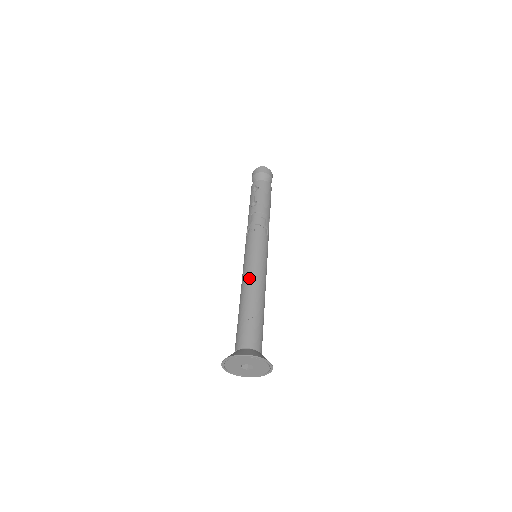
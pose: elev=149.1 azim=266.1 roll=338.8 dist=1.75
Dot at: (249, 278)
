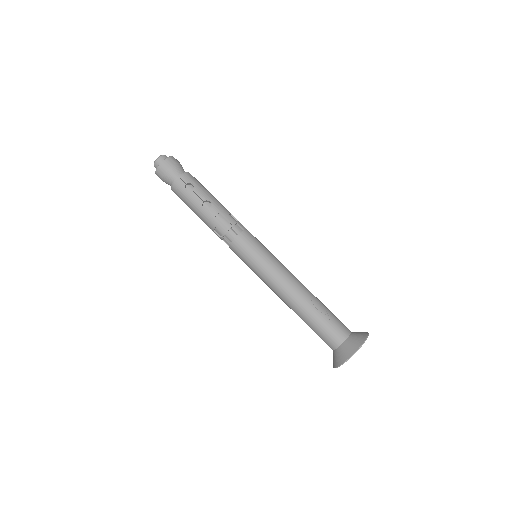
Dot at: (287, 280)
